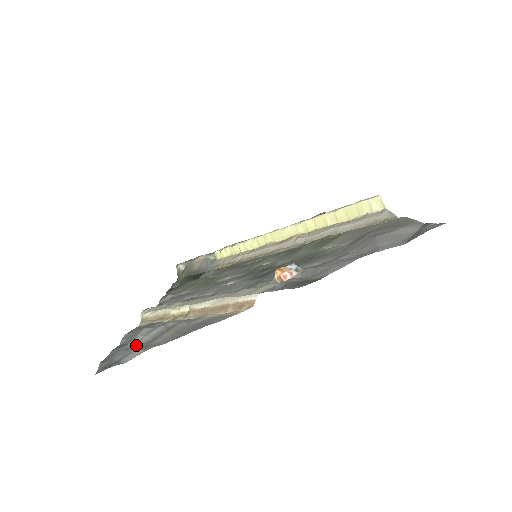
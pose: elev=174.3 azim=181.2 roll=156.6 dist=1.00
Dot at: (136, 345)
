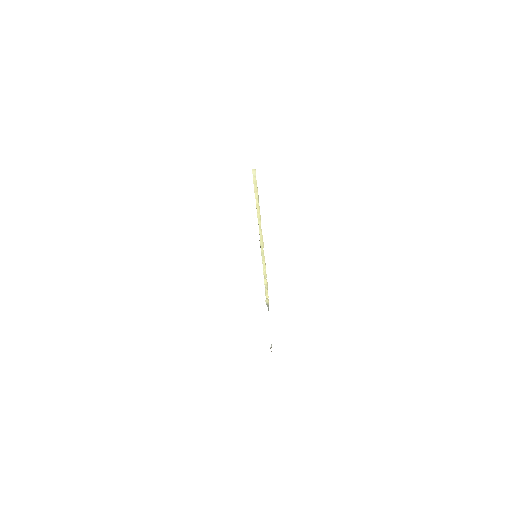
Dot at: occluded
